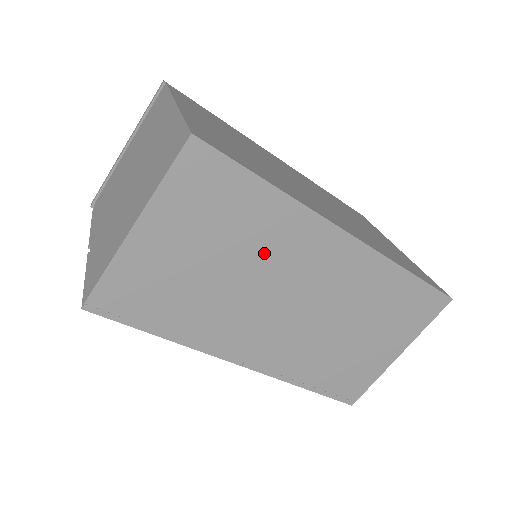
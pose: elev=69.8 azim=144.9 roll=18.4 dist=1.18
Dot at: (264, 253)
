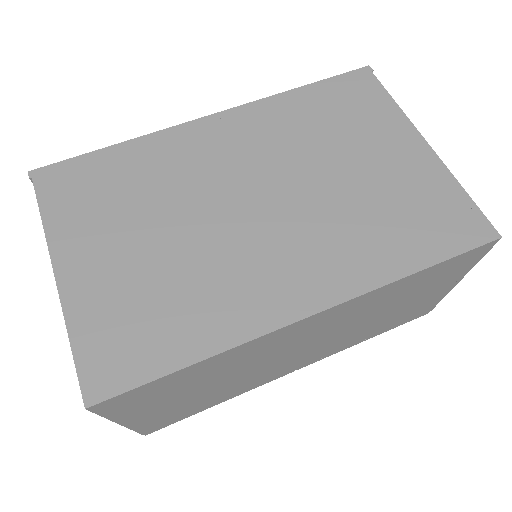
Dot at: (241, 365)
